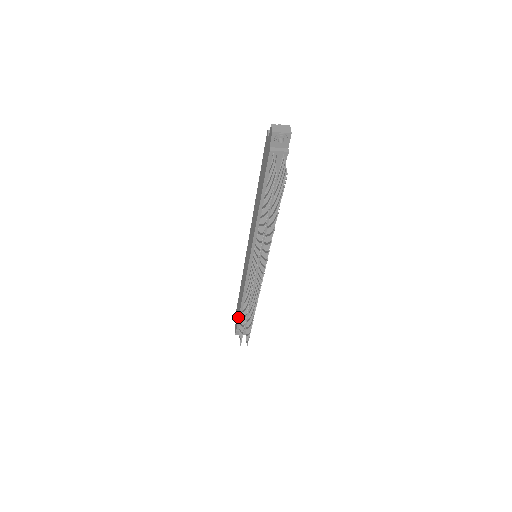
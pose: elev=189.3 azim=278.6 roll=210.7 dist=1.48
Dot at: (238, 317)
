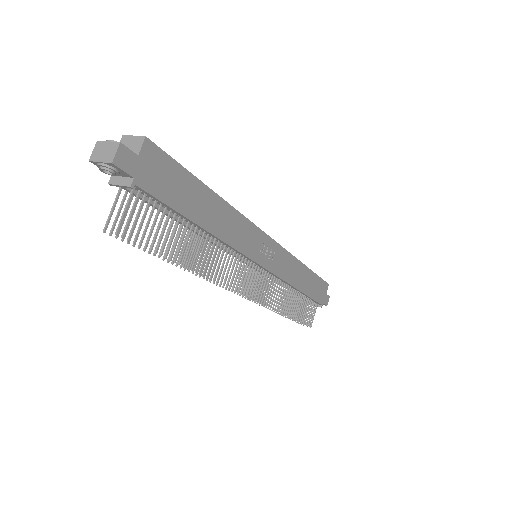
Dot at: occluded
